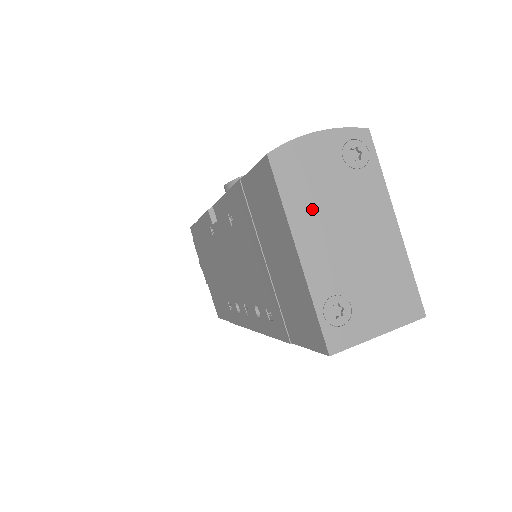
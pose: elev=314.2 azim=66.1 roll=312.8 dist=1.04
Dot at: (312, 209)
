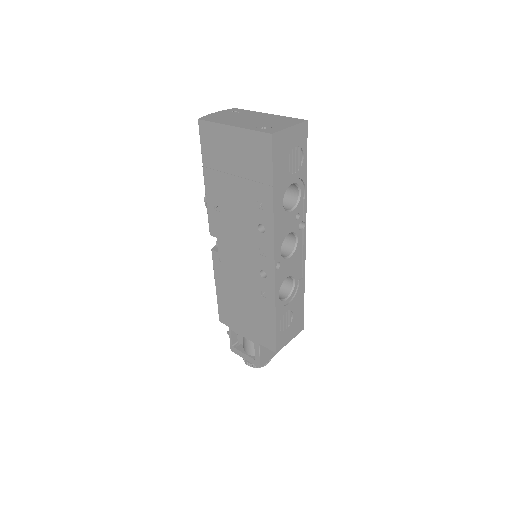
Dot at: (228, 120)
